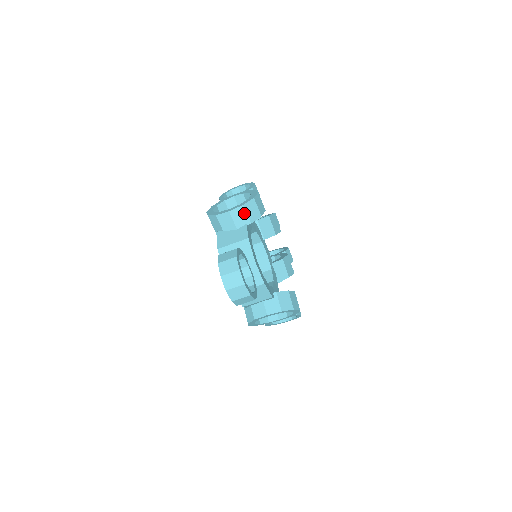
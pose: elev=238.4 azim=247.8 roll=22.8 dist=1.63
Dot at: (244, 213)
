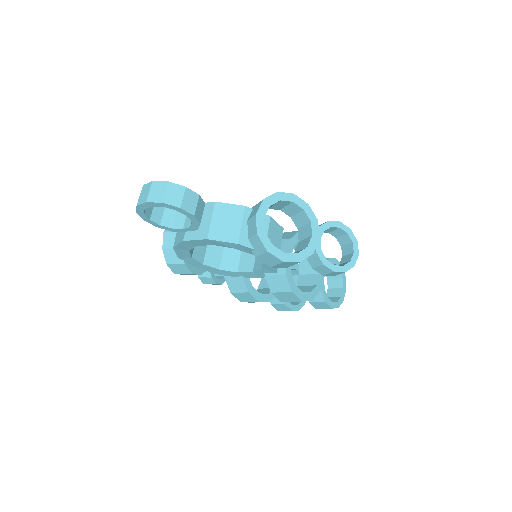
Dot at: occluded
